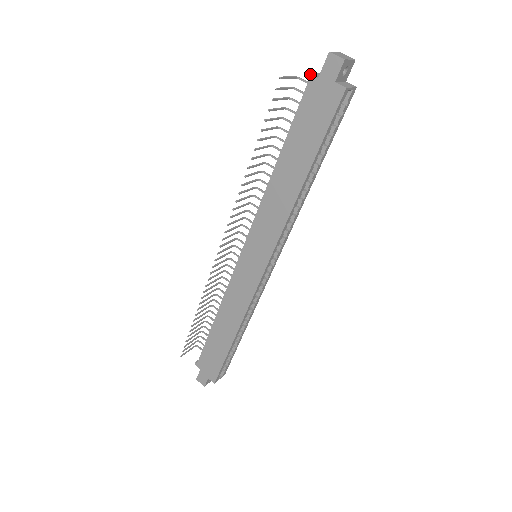
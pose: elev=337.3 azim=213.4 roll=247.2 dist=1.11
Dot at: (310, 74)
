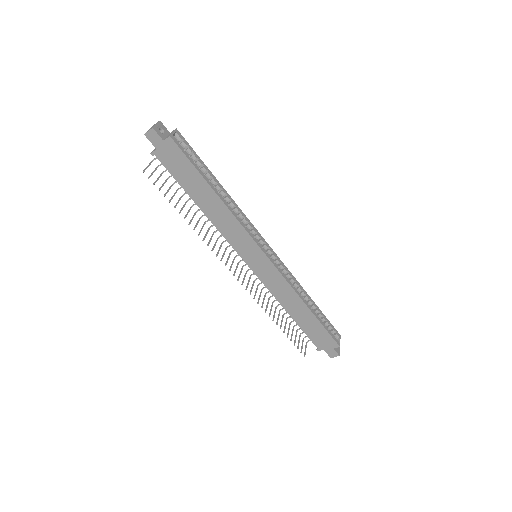
Dot at: (152, 153)
